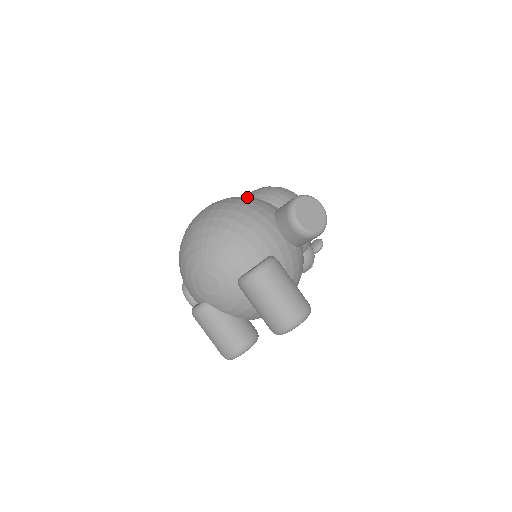
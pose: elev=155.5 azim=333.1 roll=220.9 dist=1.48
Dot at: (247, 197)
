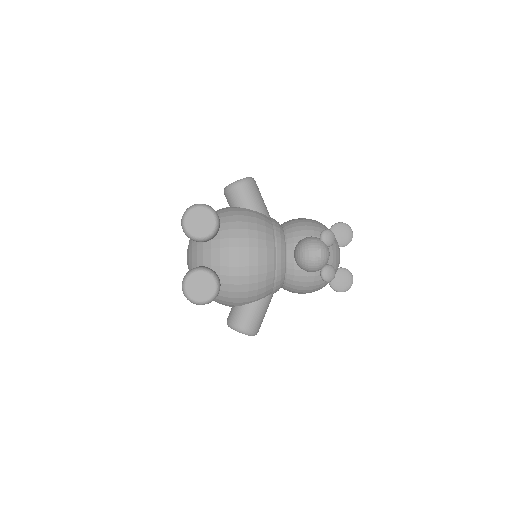
Dot at: occluded
